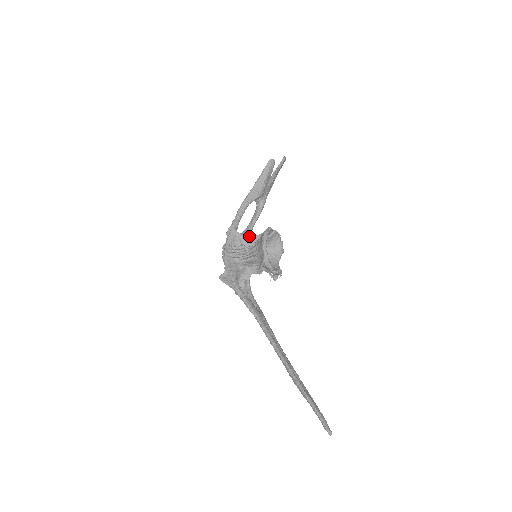
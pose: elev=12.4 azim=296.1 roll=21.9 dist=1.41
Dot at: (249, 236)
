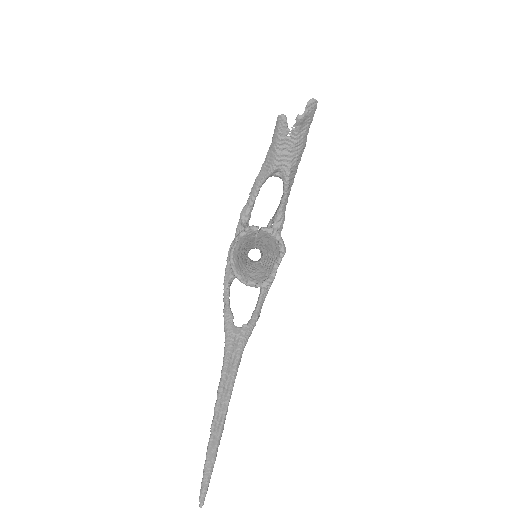
Dot at: (276, 221)
